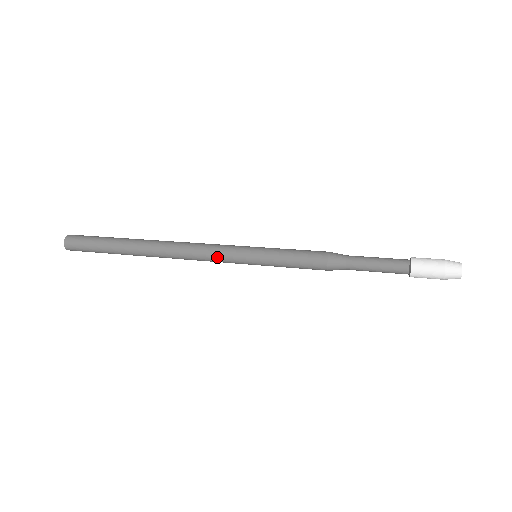
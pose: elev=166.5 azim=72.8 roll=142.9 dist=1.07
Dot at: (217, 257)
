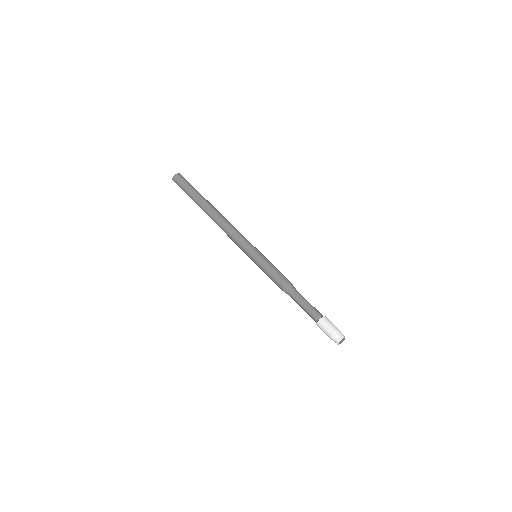
Dot at: (237, 244)
